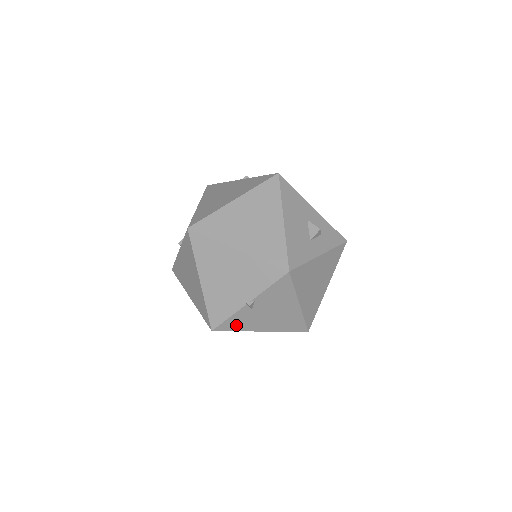
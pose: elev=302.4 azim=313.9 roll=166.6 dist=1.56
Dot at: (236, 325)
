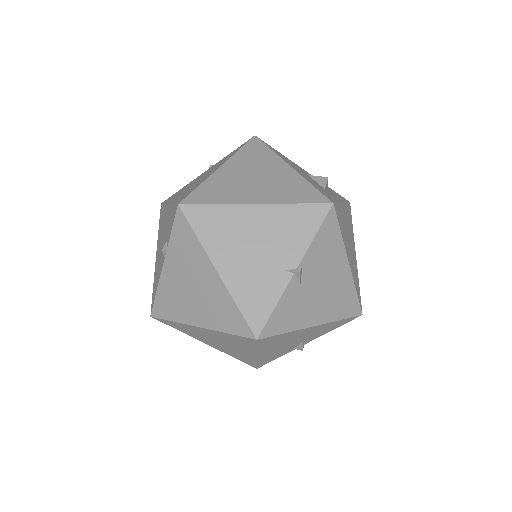
Dot at: (285, 320)
